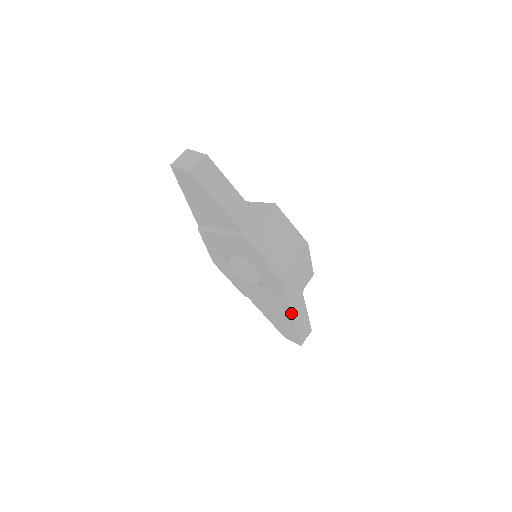
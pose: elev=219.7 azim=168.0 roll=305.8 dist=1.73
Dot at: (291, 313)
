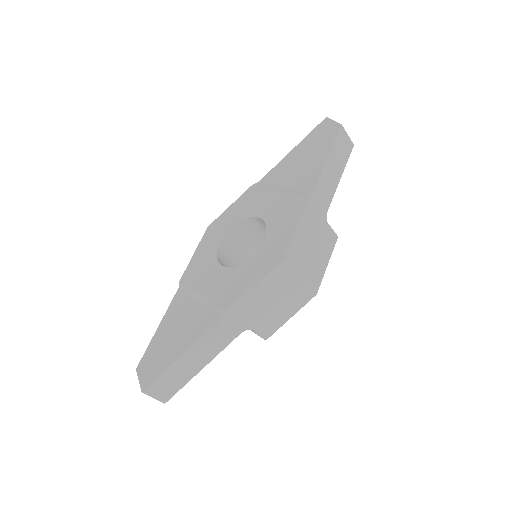
Dot at: (215, 323)
